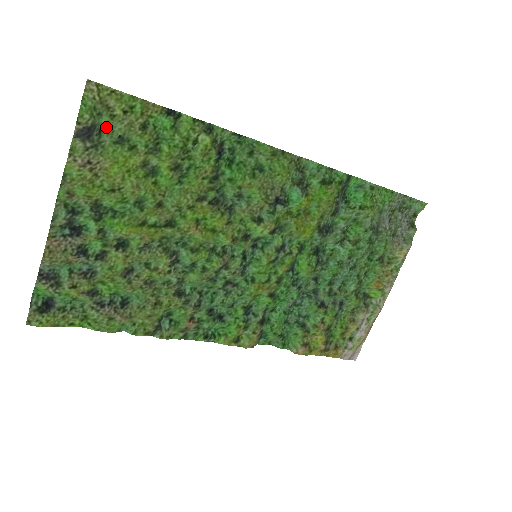
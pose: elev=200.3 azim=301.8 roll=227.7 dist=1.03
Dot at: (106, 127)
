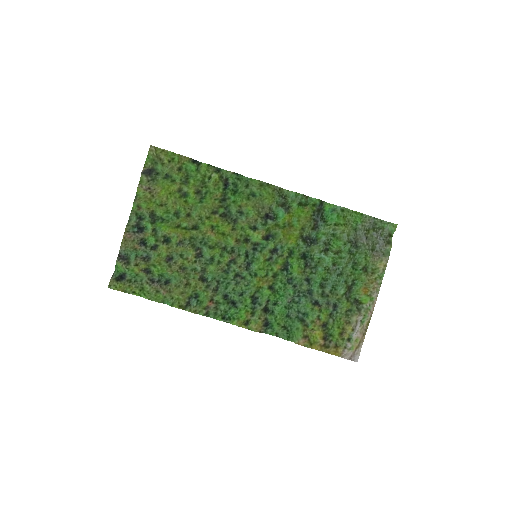
Dot at: (161, 172)
